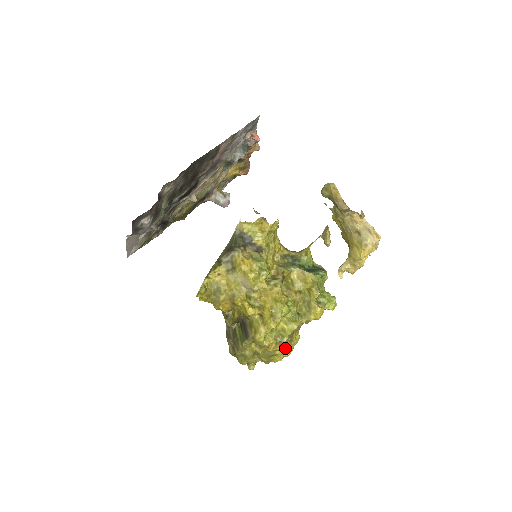
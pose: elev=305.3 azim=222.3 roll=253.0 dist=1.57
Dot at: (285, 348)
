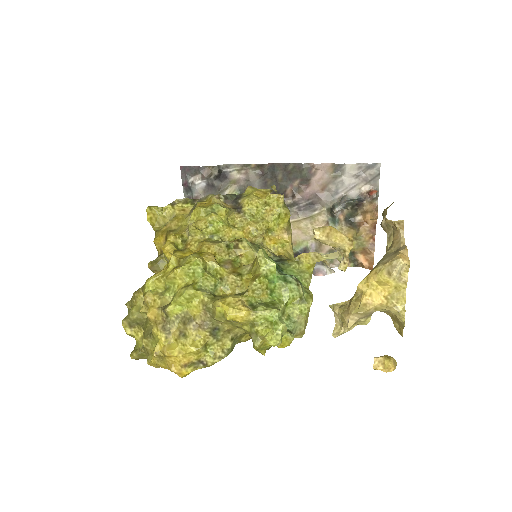
Dot at: (168, 334)
